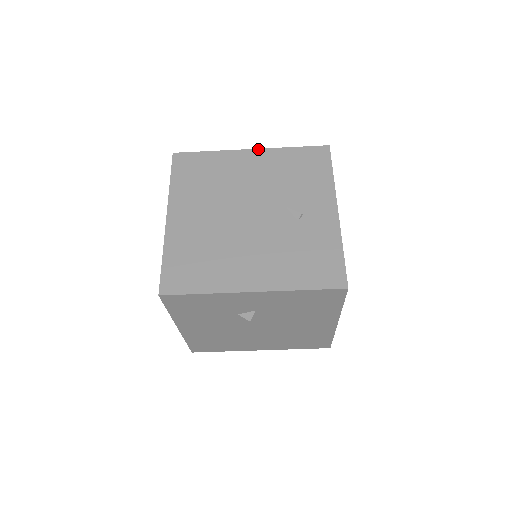
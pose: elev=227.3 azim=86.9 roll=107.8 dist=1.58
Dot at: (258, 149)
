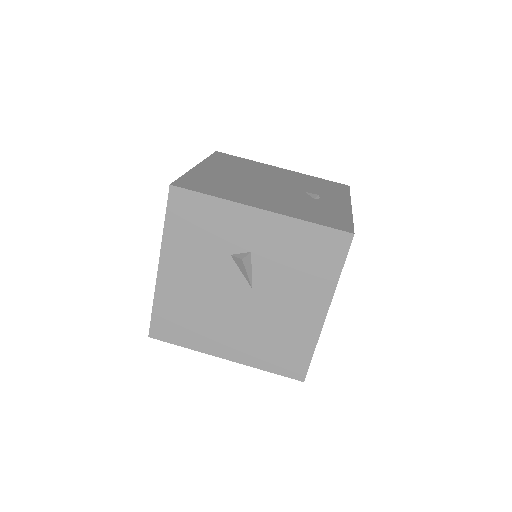
Dot at: (288, 170)
